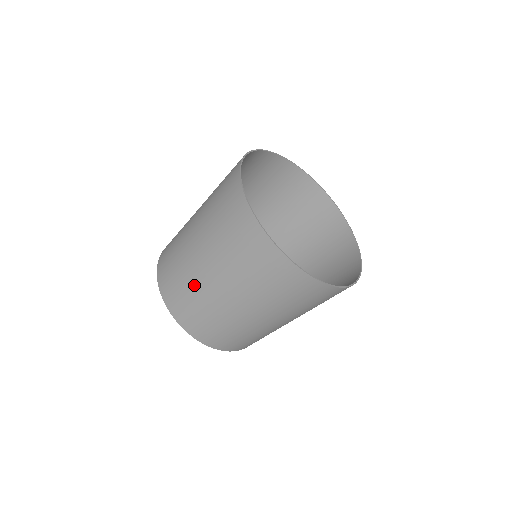
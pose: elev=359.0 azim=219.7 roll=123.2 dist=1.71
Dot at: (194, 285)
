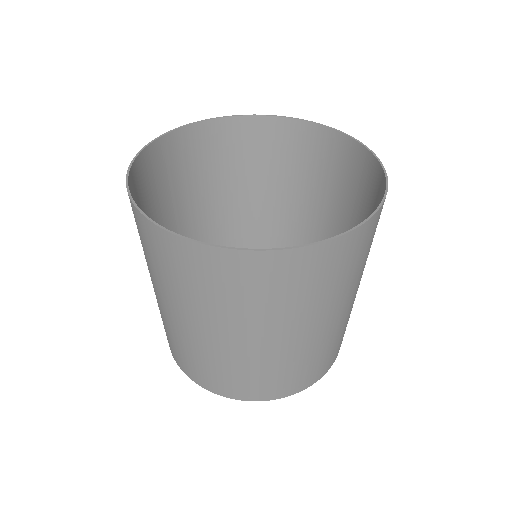
Dot at: occluded
